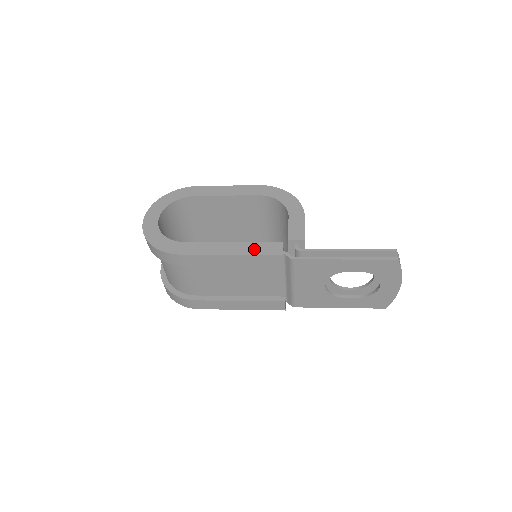
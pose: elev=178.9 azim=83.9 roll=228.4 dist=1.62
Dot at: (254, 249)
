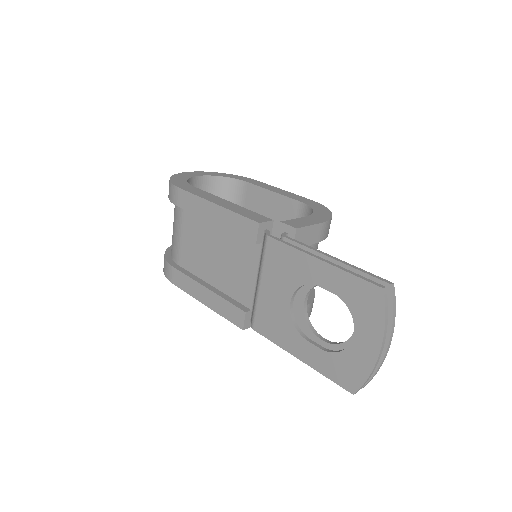
Dot at: (241, 211)
